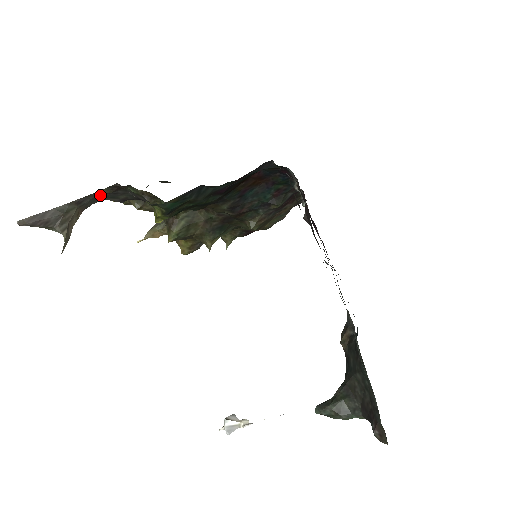
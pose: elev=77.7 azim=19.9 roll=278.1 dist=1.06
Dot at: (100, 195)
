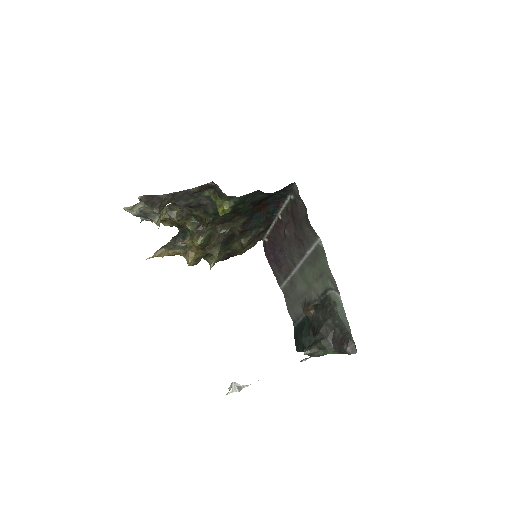
Dot at: (185, 194)
